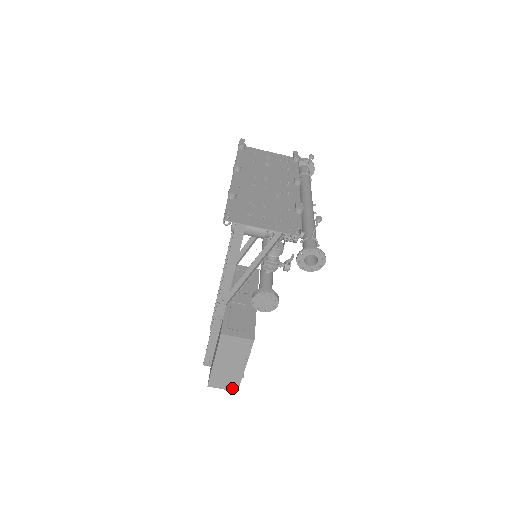
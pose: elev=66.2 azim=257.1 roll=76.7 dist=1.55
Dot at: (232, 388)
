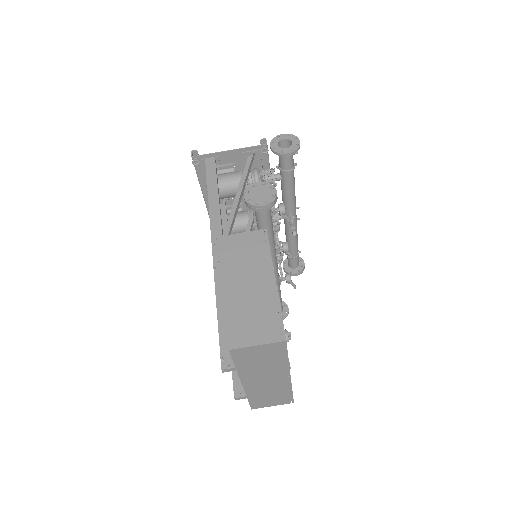
Dot at: (273, 336)
